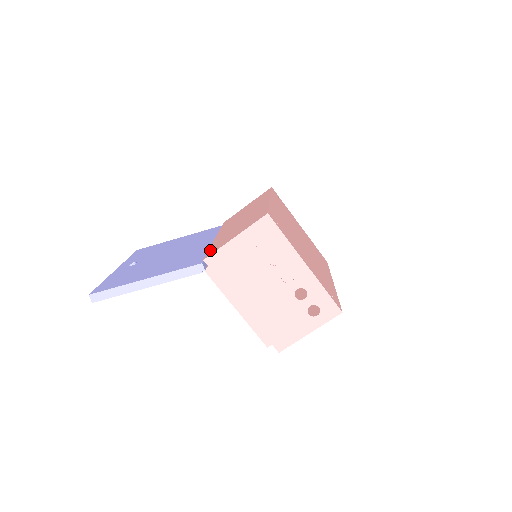
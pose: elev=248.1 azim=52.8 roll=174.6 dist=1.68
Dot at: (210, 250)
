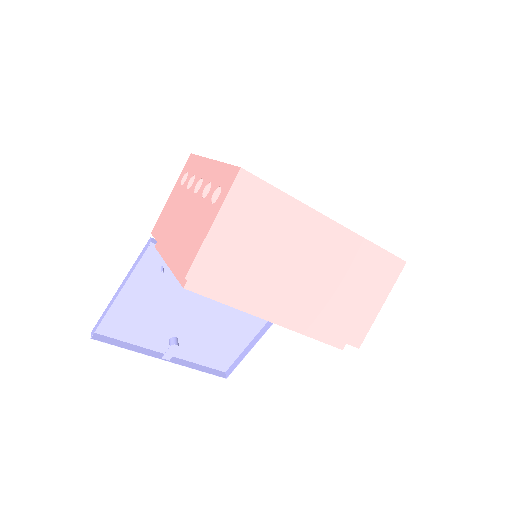
Dot at: occluded
